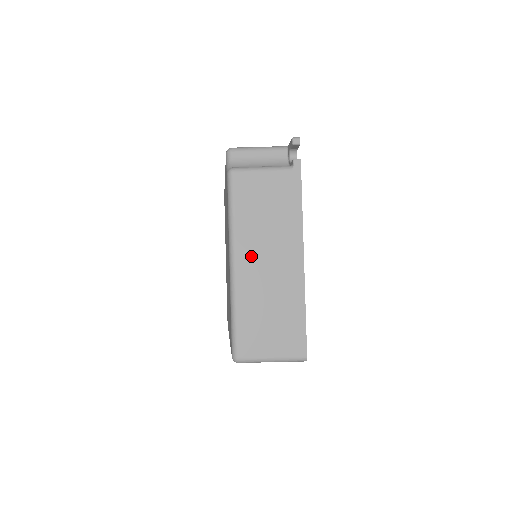
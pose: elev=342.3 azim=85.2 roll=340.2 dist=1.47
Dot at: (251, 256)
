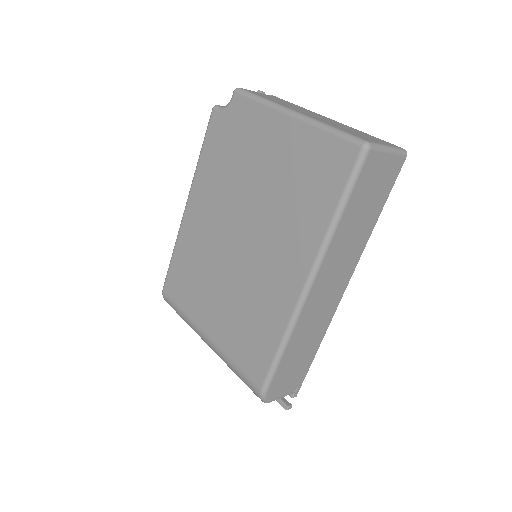
Dot at: (300, 111)
